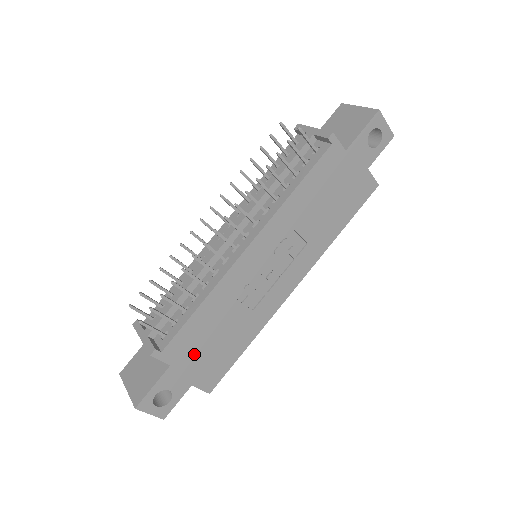
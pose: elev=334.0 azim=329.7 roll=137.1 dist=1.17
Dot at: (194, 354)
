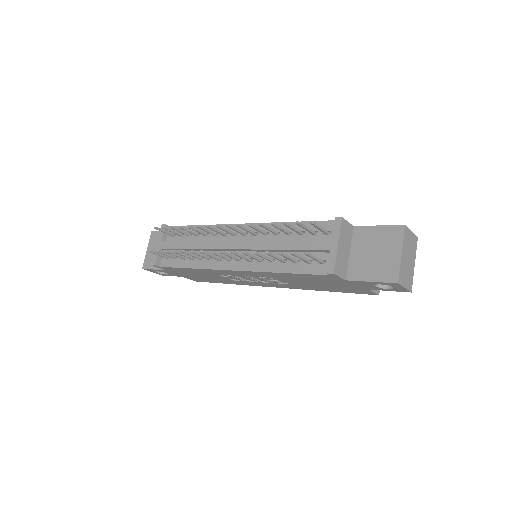
Dot at: (184, 273)
